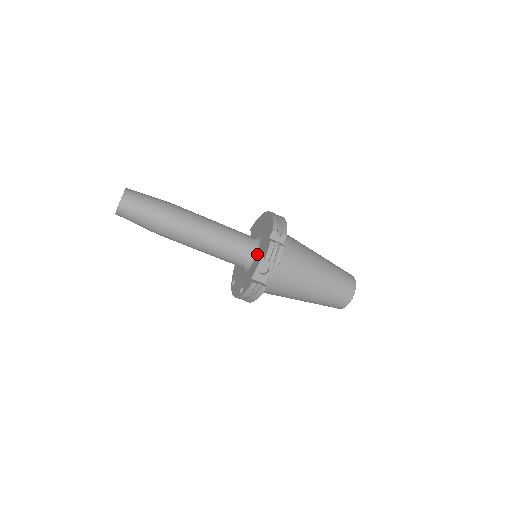
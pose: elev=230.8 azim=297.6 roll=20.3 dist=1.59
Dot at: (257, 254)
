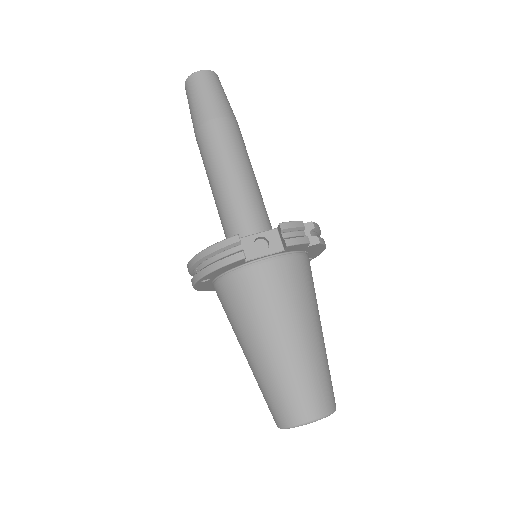
Dot at: occluded
